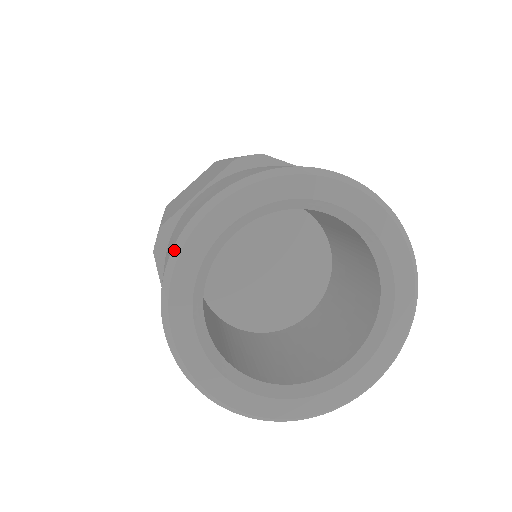
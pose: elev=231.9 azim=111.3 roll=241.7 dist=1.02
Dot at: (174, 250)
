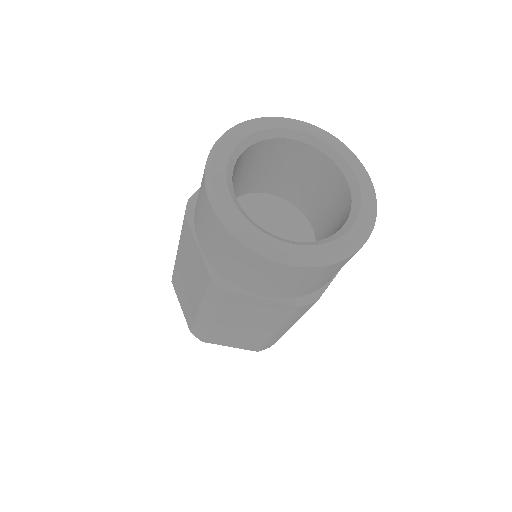
Dot at: (209, 155)
